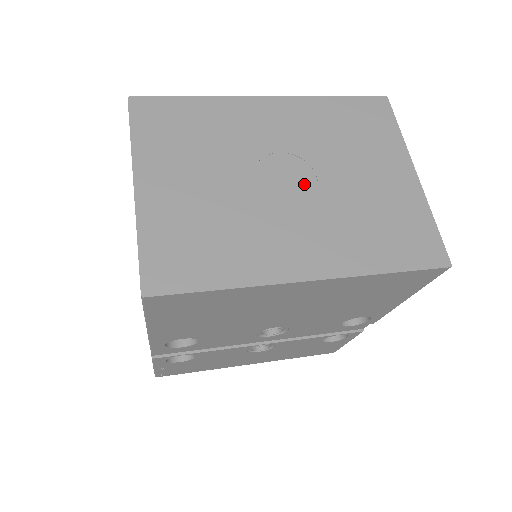
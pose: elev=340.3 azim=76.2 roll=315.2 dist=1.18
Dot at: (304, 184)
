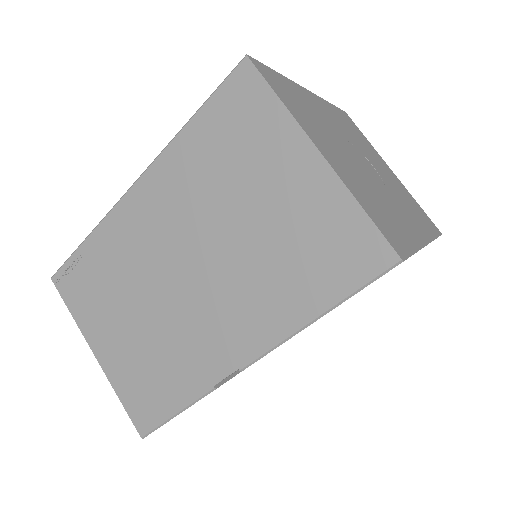
Dot at: (373, 169)
